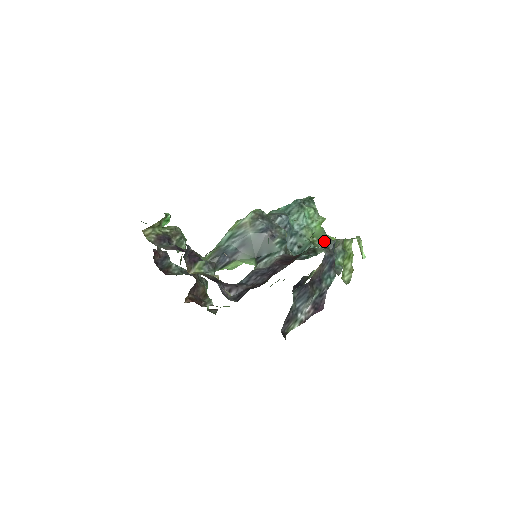
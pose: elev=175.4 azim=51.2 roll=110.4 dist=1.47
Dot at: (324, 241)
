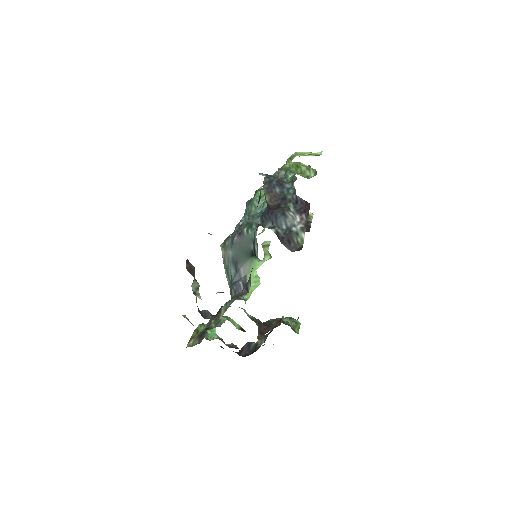
Dot at: occluded
